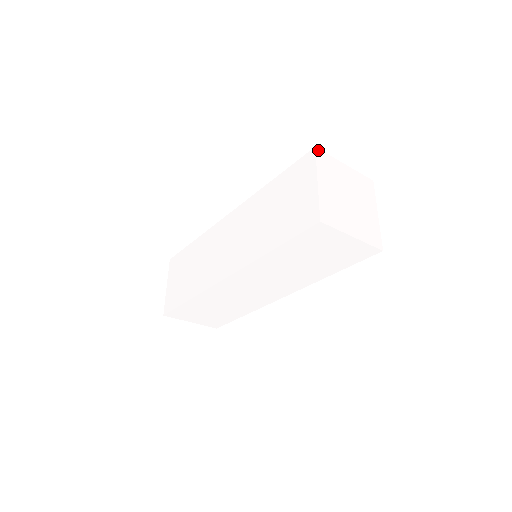
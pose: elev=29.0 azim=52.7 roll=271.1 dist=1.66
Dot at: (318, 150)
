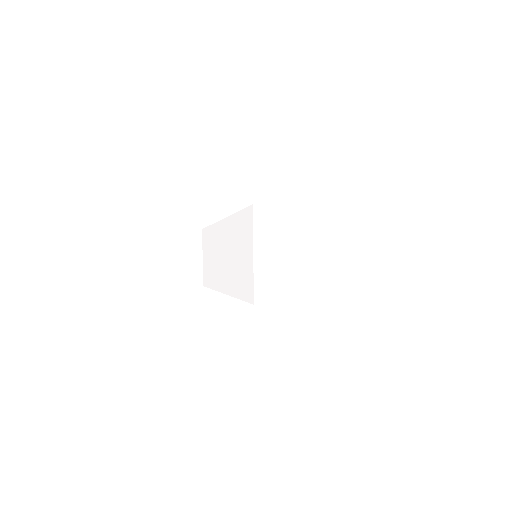
Dot at: (257, 207)
